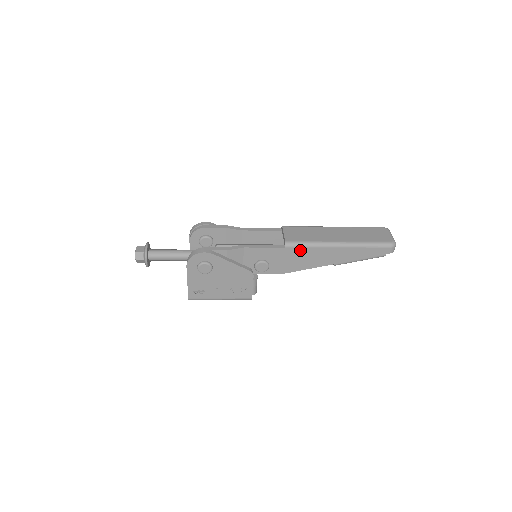
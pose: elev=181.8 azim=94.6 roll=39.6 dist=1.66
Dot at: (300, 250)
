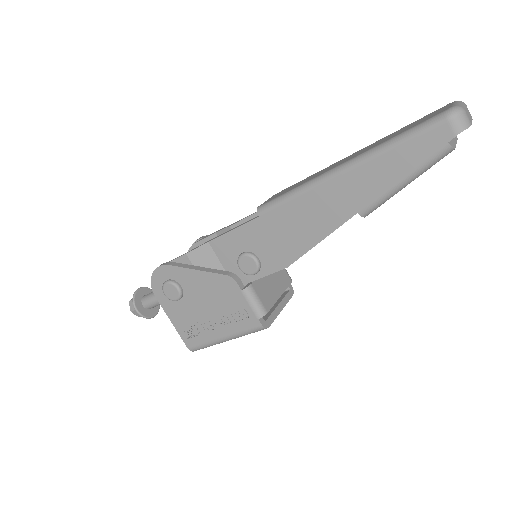
Dot at: (283, 211)
